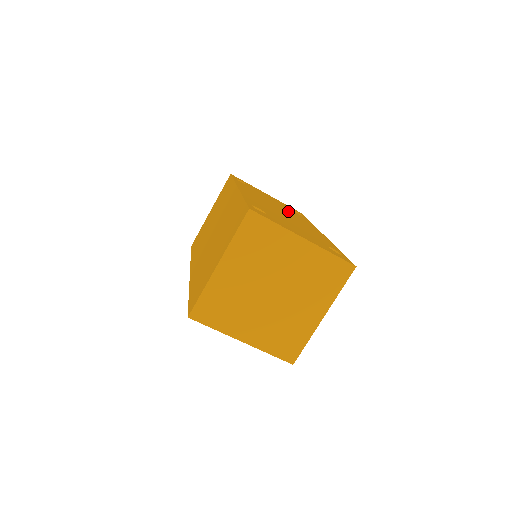
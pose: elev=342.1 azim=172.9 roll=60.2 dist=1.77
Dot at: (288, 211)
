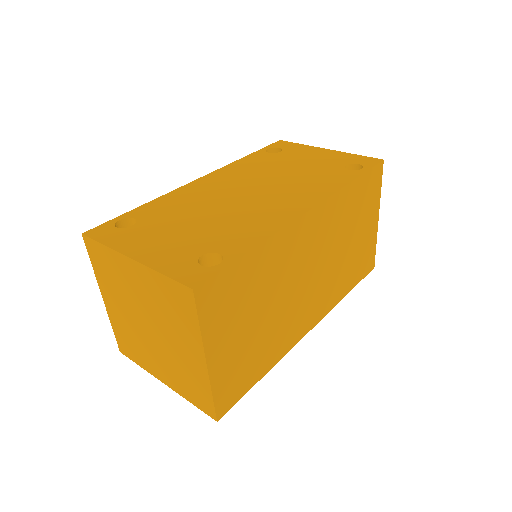
Dot at: (298, 179)
